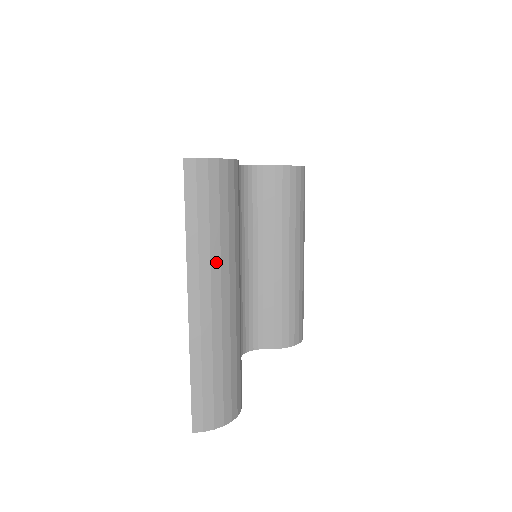
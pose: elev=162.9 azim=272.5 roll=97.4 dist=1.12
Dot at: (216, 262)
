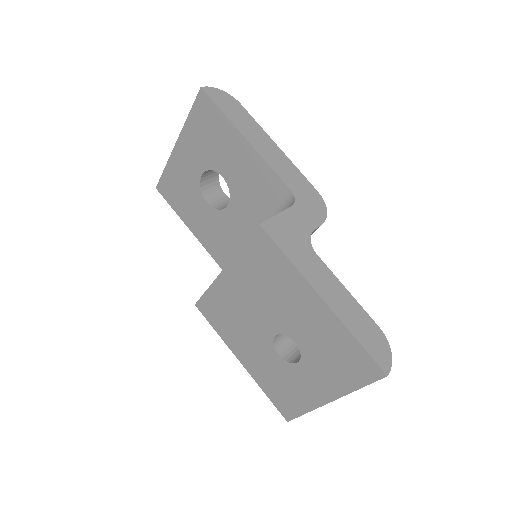
Dot at: occluded
